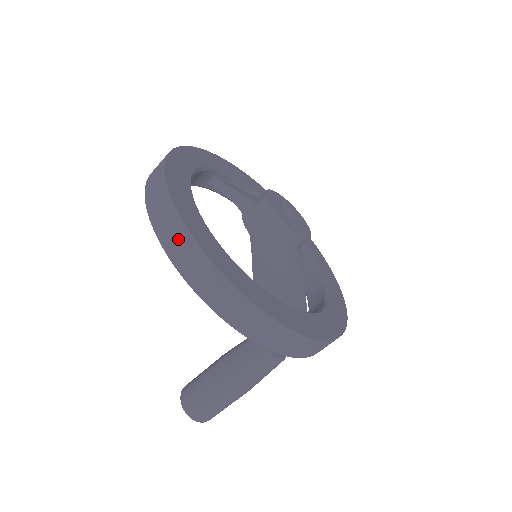
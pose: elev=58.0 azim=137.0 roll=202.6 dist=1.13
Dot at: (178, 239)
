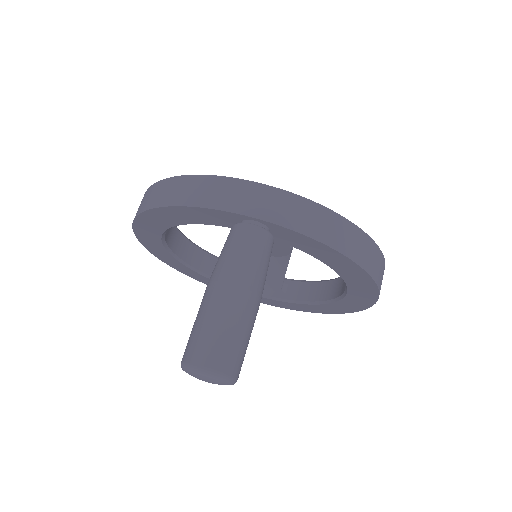
Dot at: (141, 203)
